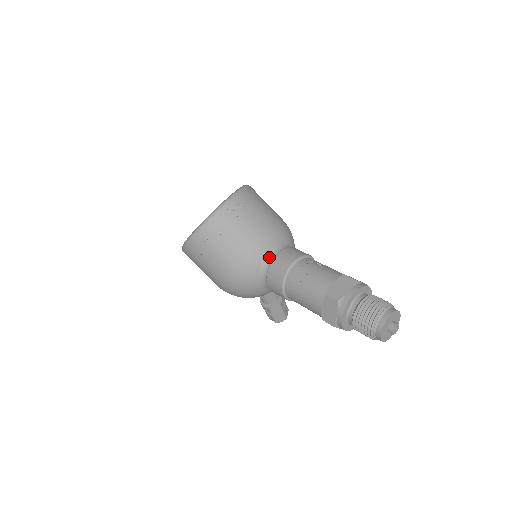
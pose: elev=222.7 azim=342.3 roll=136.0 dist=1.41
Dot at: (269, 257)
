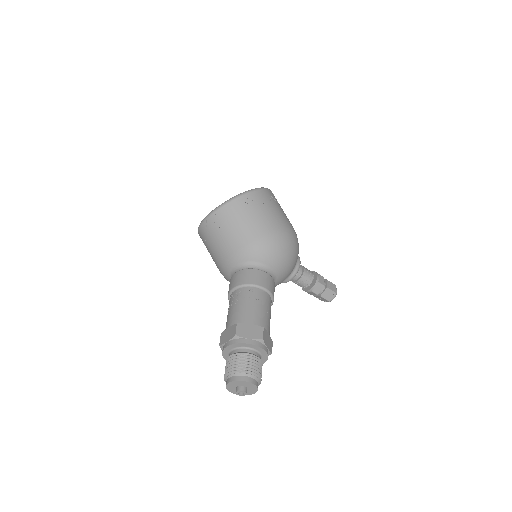
Dot at: (233, 272)
